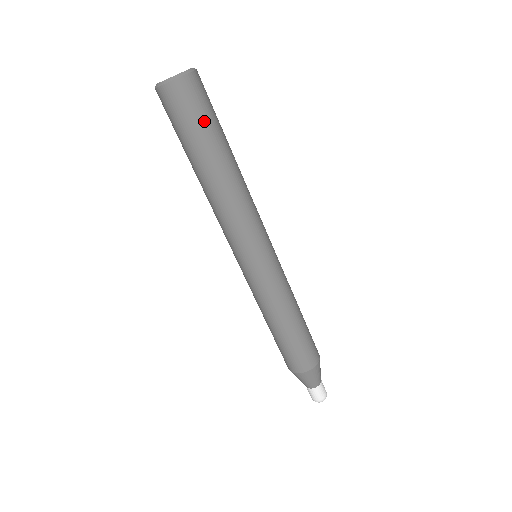
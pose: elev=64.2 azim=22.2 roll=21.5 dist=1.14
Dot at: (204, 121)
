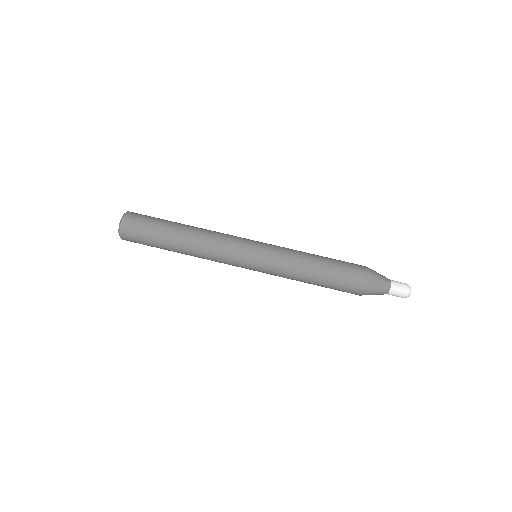
Dot at: (154, 220)
